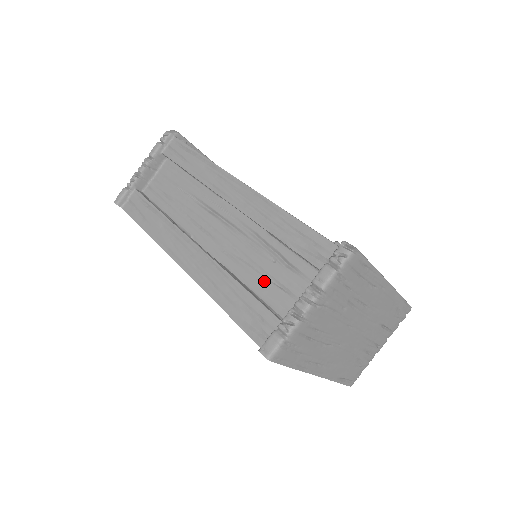
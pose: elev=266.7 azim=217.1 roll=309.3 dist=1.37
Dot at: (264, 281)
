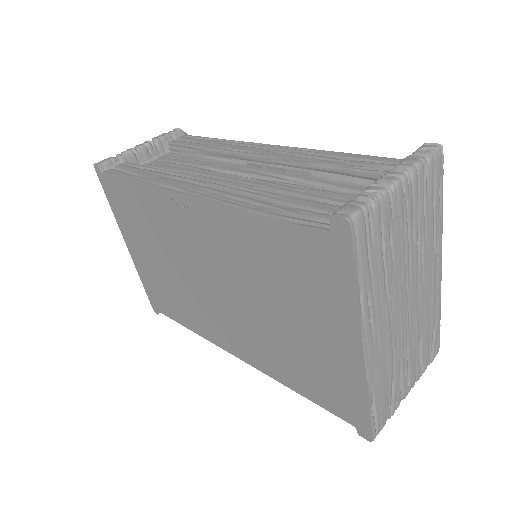
Dot at: occluded
